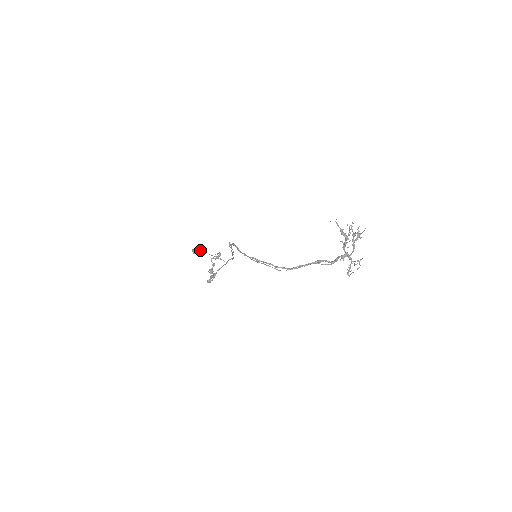
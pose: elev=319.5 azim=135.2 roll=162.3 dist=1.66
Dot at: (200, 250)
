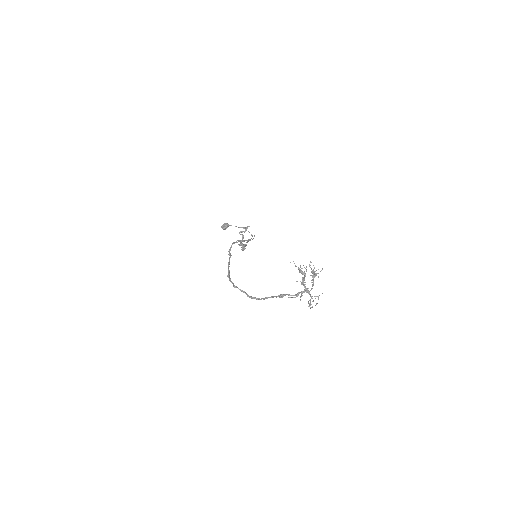
Dot at: (228, 226)
